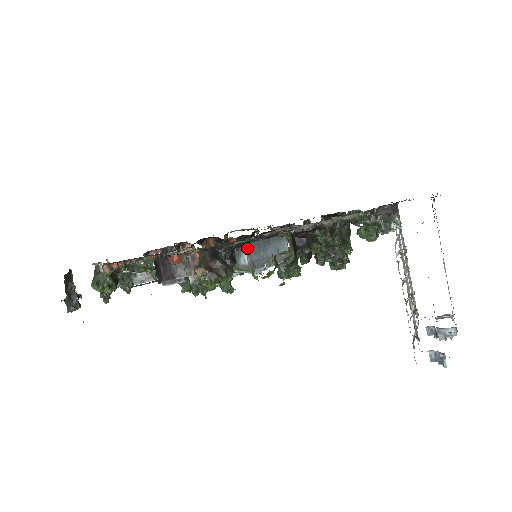
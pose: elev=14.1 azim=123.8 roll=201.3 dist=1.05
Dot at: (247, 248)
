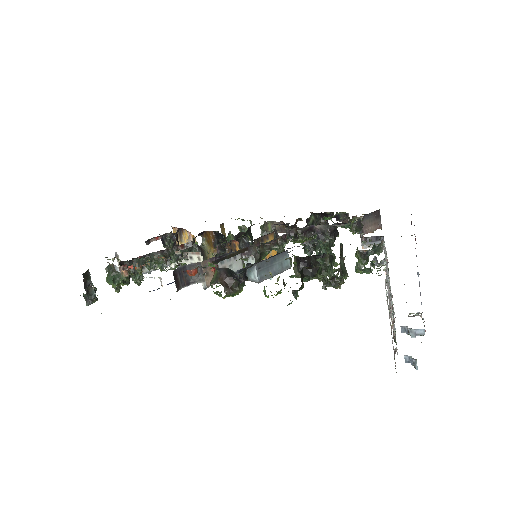
Dot at: (257, 267)
